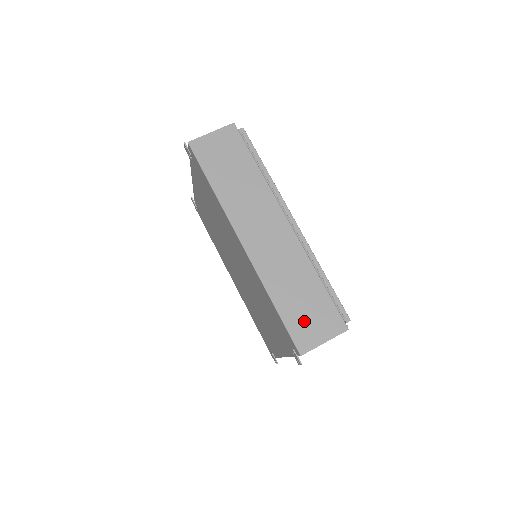
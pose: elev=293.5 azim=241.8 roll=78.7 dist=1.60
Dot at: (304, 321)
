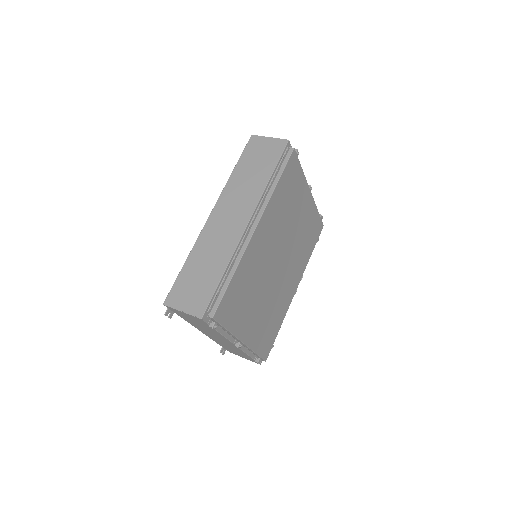
Dot at: (187, 287)
